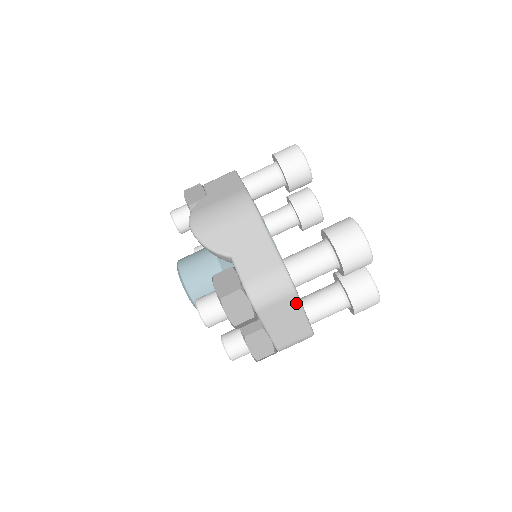
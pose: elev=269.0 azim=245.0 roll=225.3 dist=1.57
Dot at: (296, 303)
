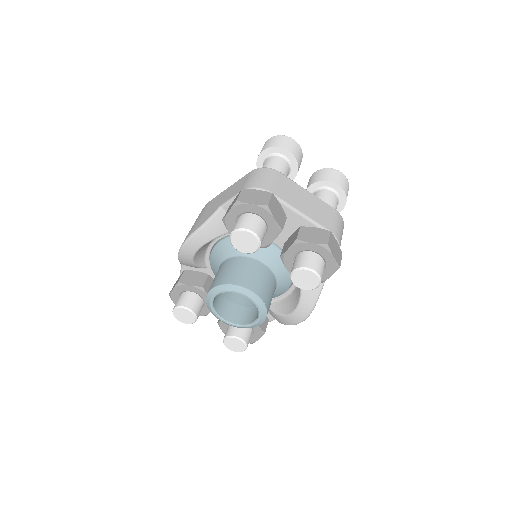
Dot at: (289, 181)
